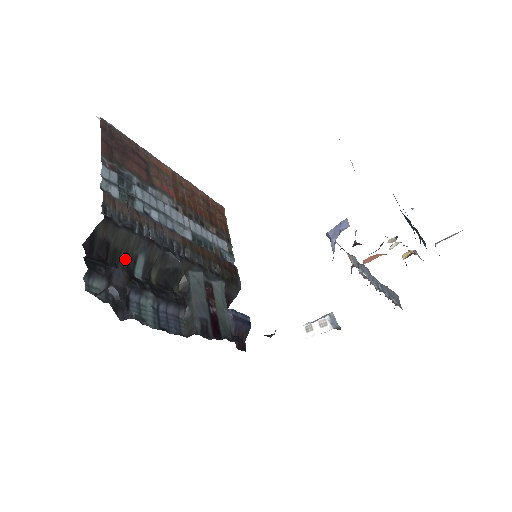
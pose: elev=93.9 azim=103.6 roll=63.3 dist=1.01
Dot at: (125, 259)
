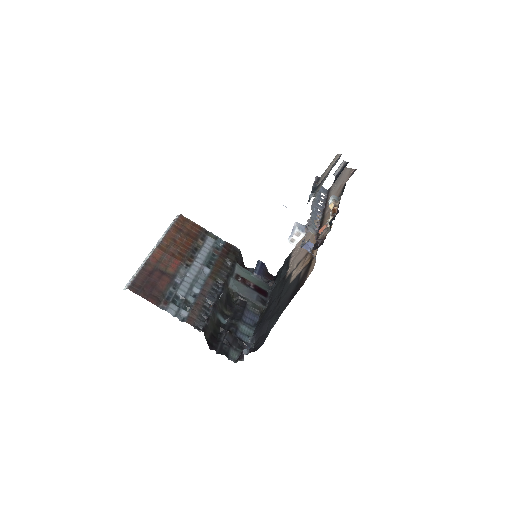
Dot at: (217, 326)
